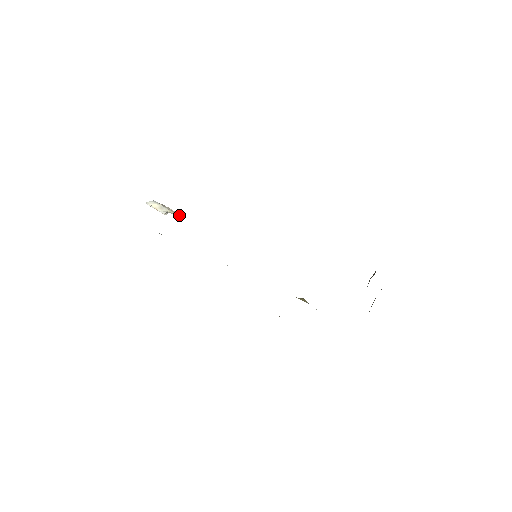
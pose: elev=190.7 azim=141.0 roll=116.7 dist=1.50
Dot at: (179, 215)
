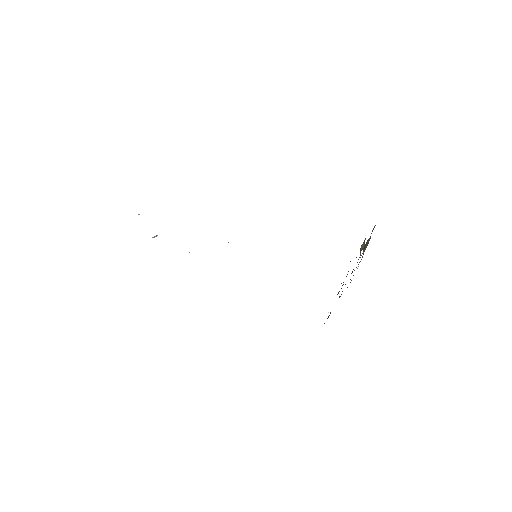
Dot at: occluded
